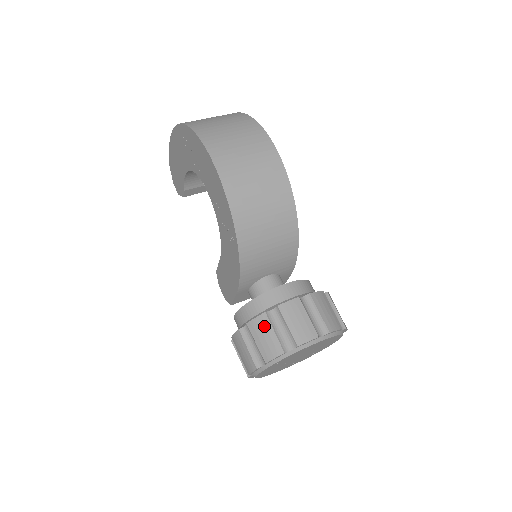
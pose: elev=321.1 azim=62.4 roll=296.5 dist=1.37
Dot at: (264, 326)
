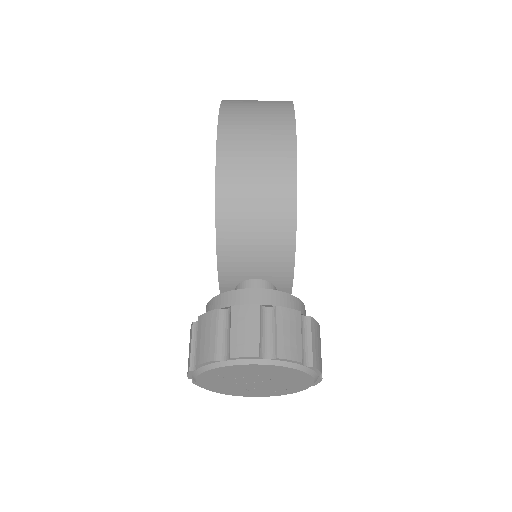
Dot at: (209, 324)
